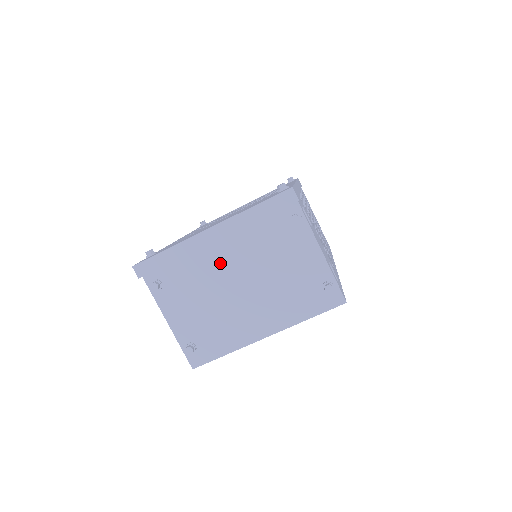
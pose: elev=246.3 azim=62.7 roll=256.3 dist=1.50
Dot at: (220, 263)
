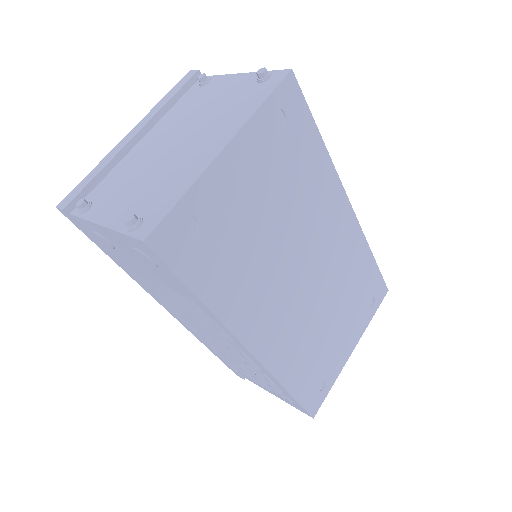
Dot at: (148, 148)
